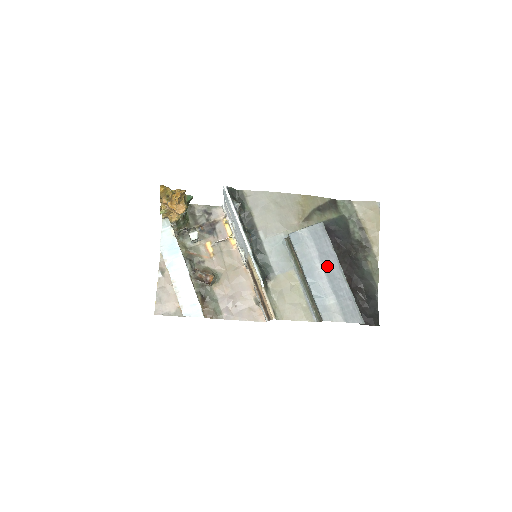
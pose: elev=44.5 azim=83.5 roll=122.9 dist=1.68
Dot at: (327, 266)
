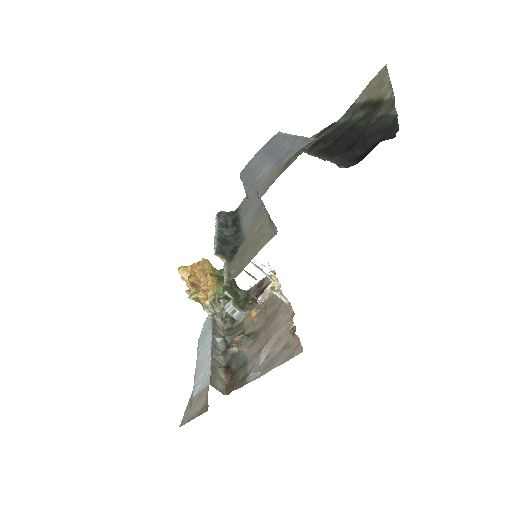
Dot at: (271, 151)
